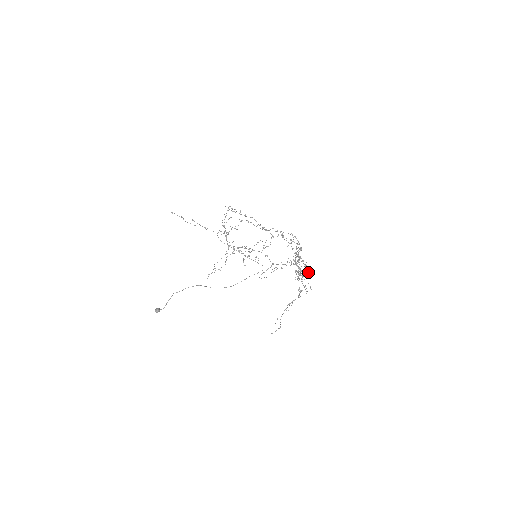
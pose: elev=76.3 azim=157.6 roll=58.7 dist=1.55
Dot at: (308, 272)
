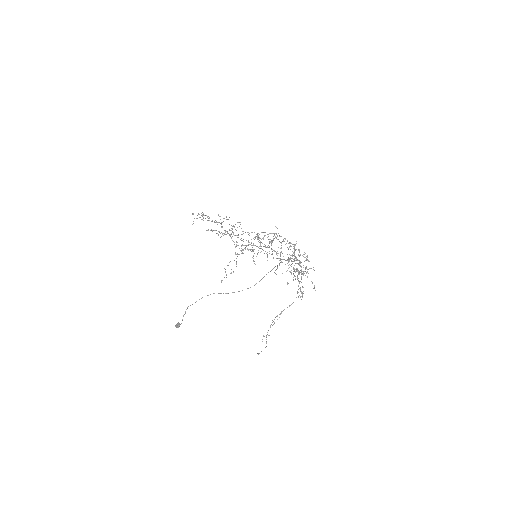
Dot at: occluded
